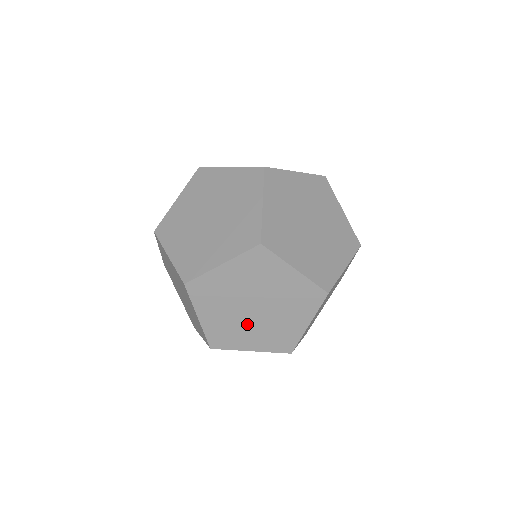
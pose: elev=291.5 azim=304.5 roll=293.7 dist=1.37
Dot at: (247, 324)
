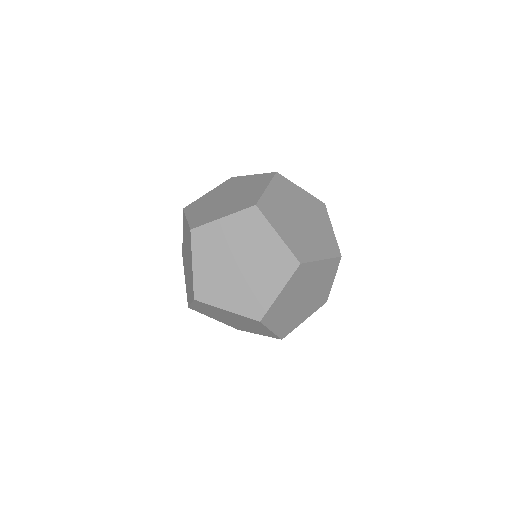
Dot at: (306, 235)
